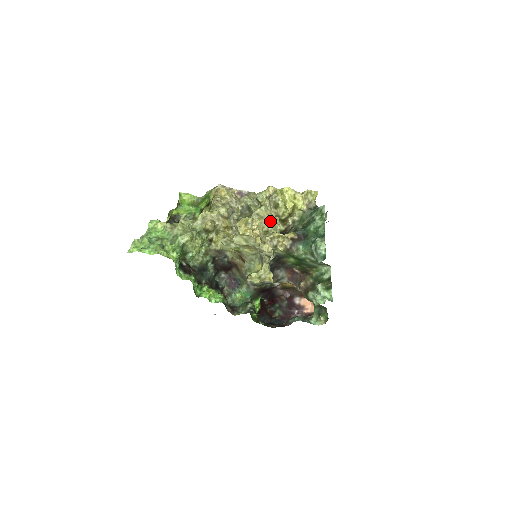
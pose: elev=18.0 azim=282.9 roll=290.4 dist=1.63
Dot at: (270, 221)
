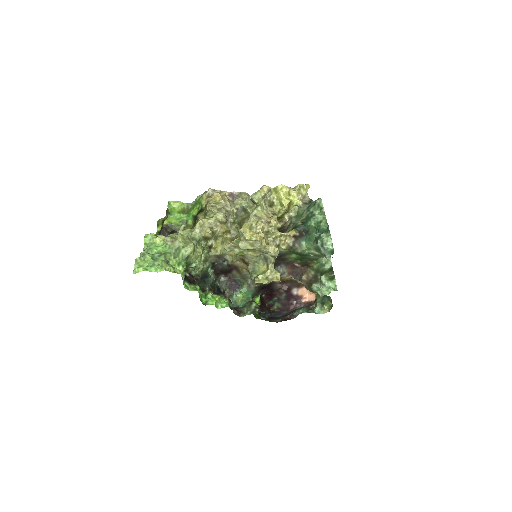
Dot at: (269, 221)
